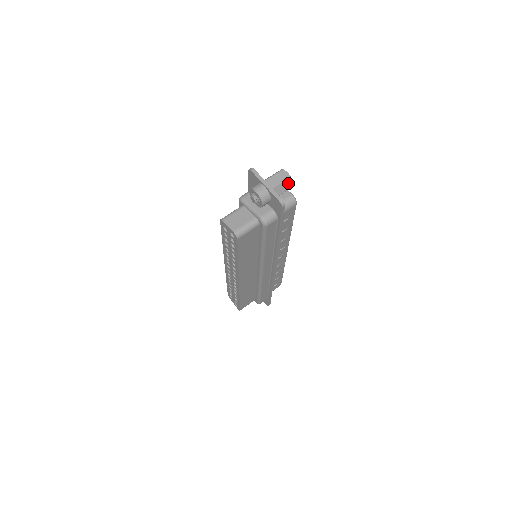
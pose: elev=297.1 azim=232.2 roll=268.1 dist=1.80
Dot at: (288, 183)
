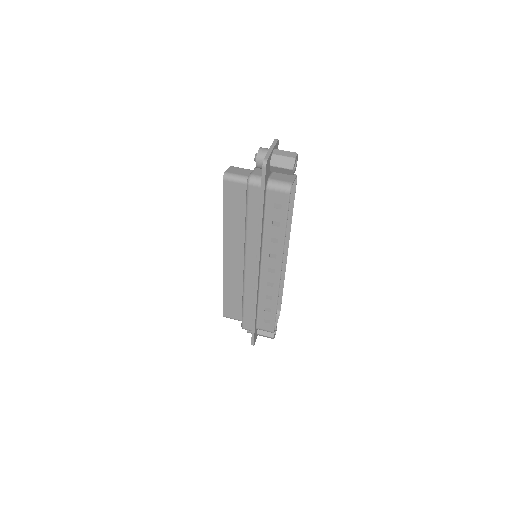
Dot at: (289, 162)
